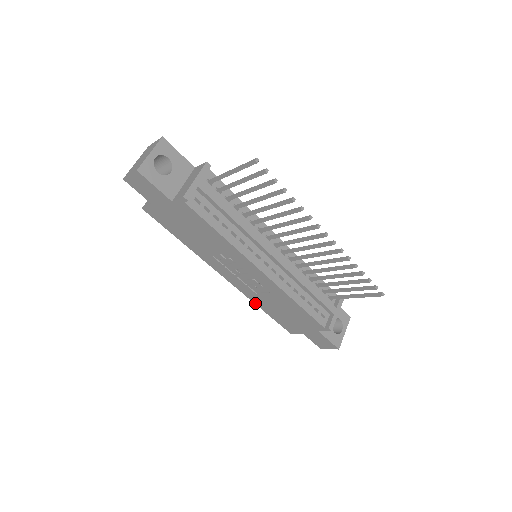
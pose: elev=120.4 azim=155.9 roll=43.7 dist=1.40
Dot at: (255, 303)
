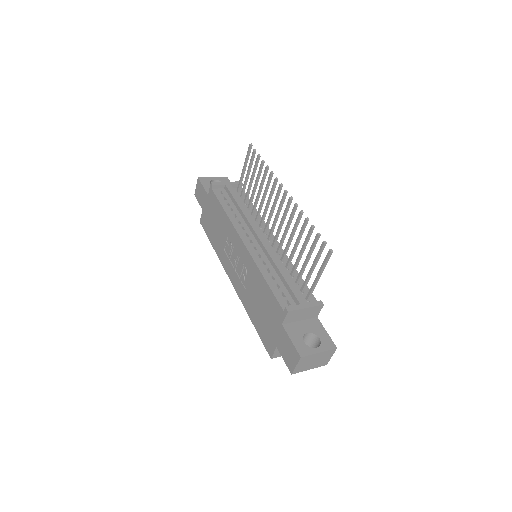
Dot at: (247, 312)
